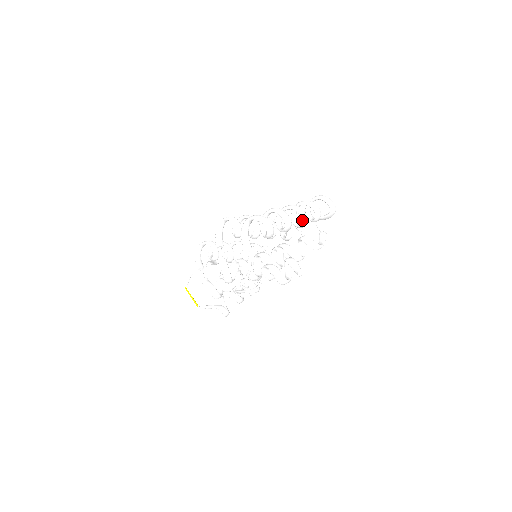
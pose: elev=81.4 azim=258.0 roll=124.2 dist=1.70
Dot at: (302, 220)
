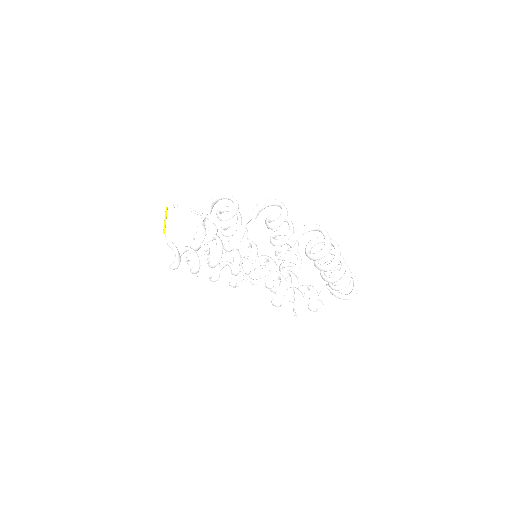
Dot at: (336, 276)
